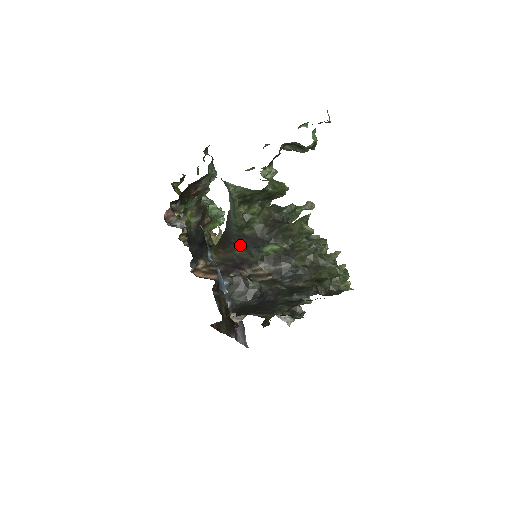
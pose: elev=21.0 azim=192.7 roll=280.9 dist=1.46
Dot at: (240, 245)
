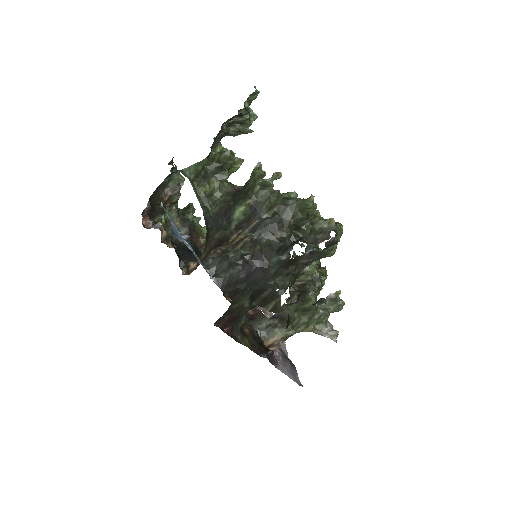
Dot at: (216, 226)
